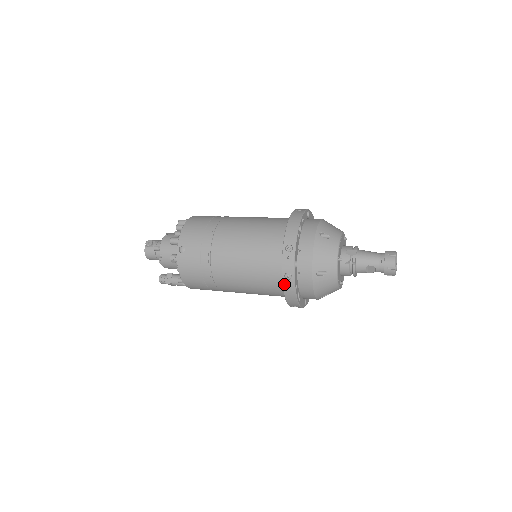
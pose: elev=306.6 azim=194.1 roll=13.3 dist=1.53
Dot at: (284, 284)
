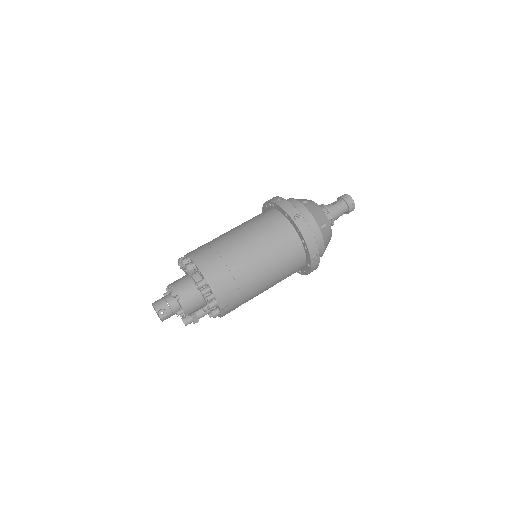
Dot at: occluded
